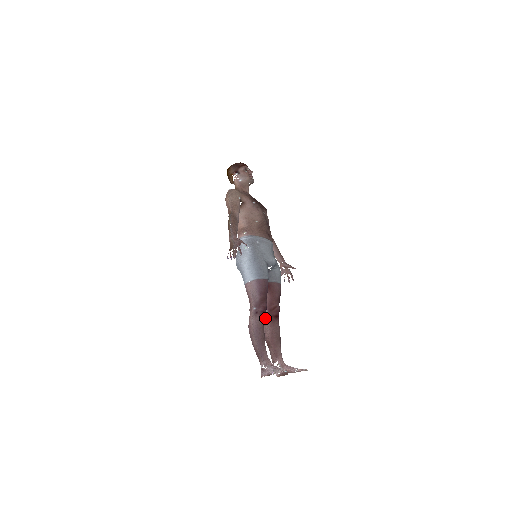
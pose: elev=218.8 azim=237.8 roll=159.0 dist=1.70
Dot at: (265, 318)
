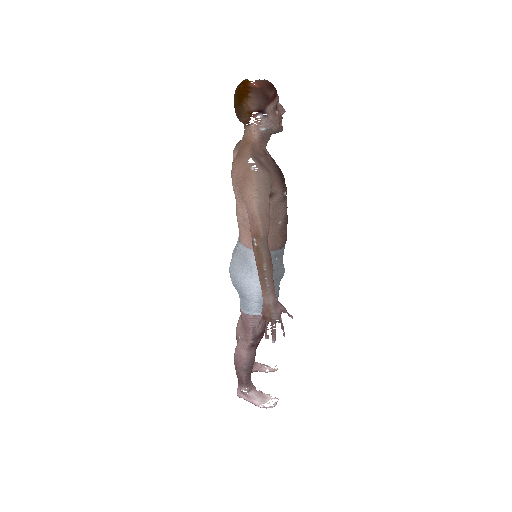
Dot at: occluded
